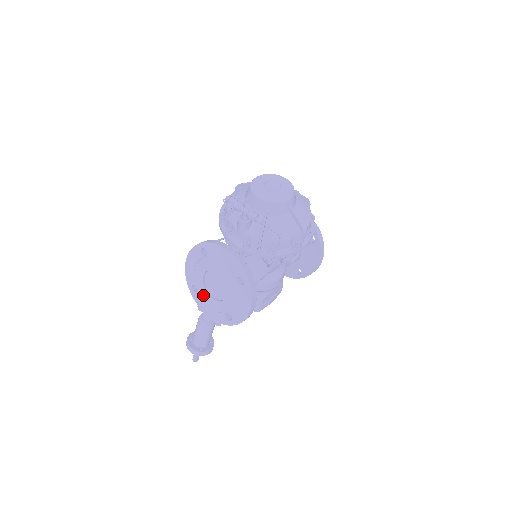
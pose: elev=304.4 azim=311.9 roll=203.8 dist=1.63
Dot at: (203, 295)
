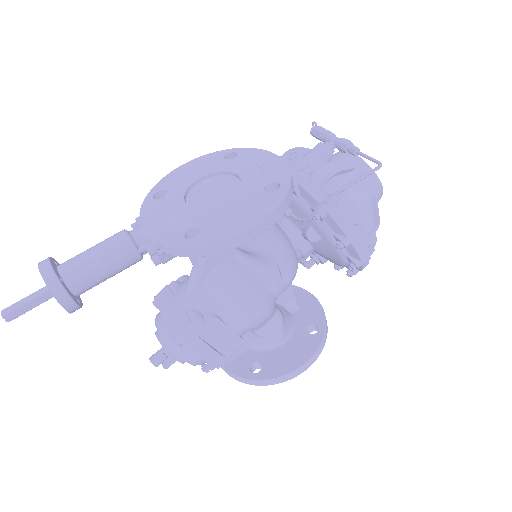
Dot at: (171, 199)
